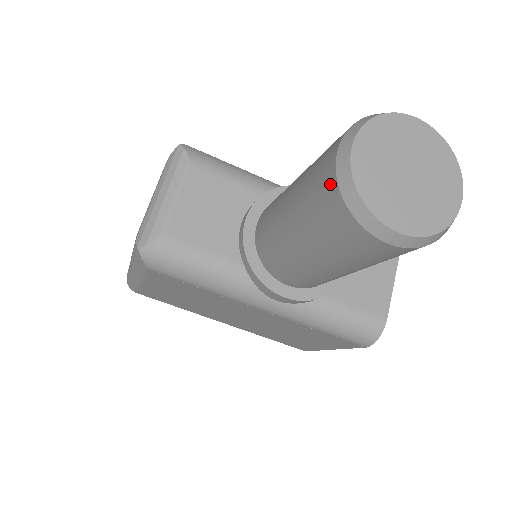
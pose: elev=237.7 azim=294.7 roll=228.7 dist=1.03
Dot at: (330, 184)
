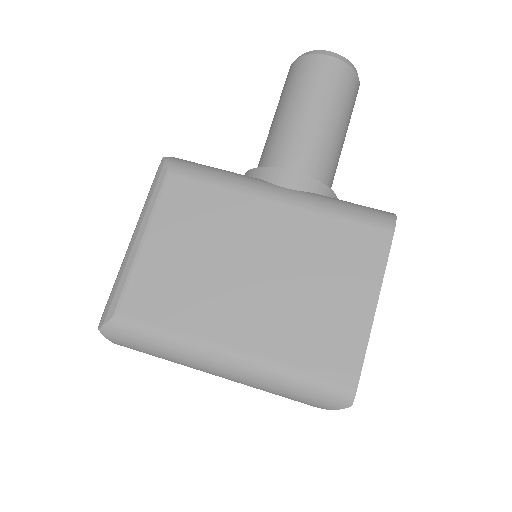
Dot at: (291, 68)
